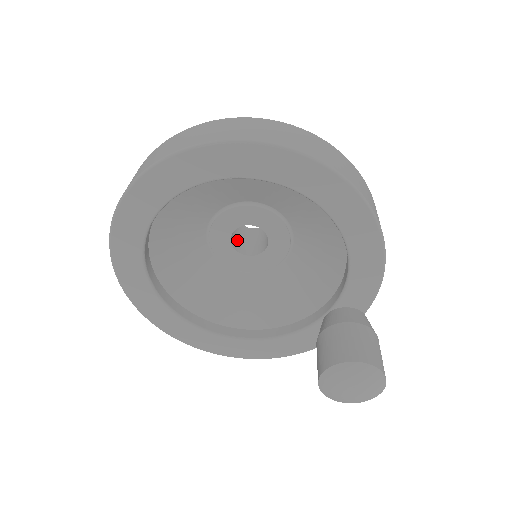
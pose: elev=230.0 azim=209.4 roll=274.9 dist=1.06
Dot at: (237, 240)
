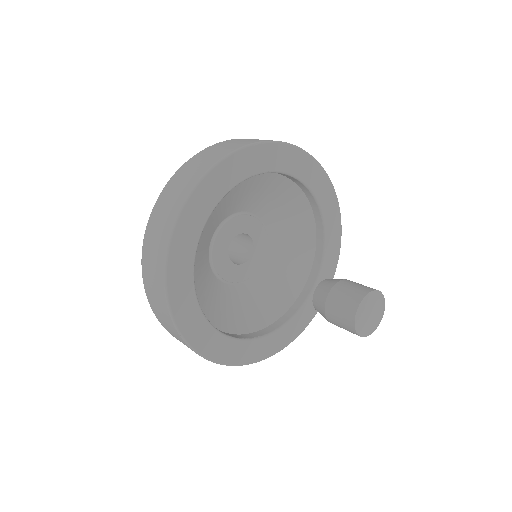
Dot at: occluded
